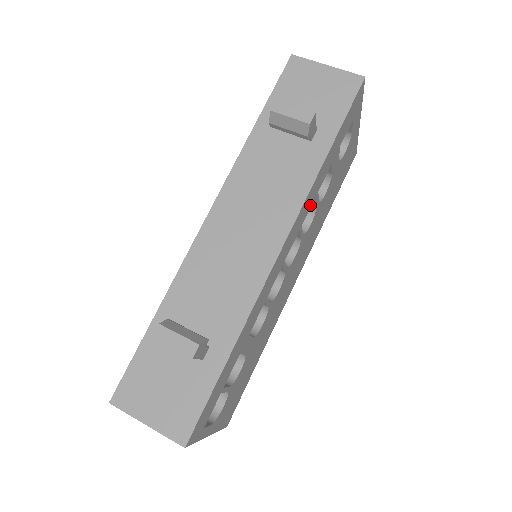
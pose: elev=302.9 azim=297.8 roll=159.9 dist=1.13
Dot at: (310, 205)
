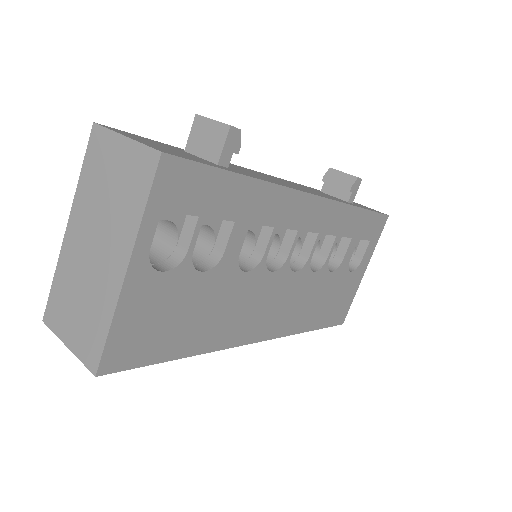
Dot at: (332, 231)
